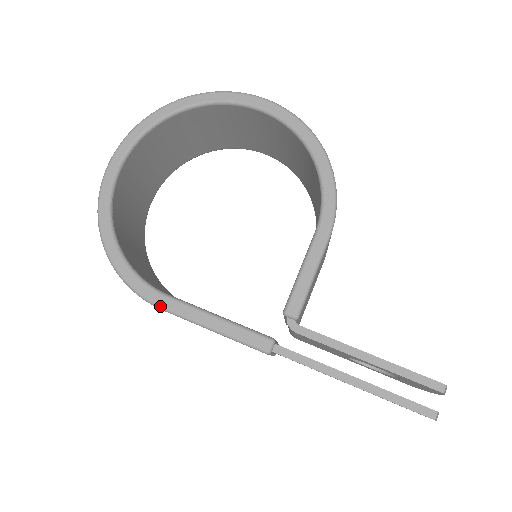
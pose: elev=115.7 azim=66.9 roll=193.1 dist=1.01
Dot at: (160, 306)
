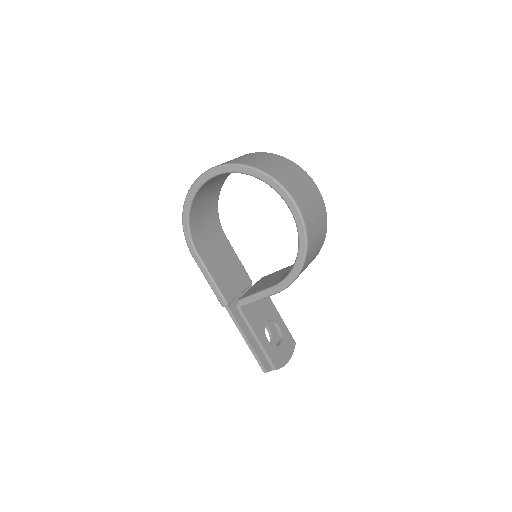
Dot at: (193, 256)
